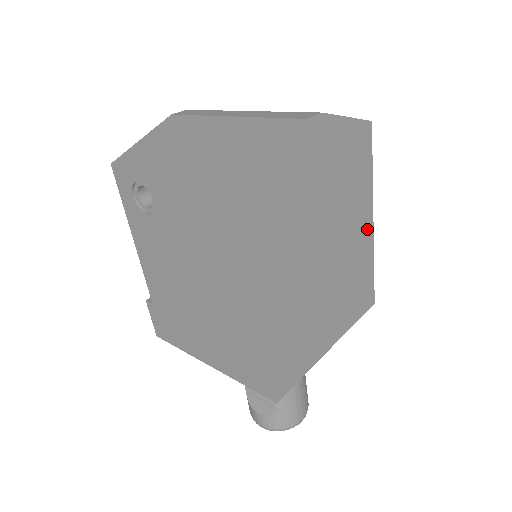
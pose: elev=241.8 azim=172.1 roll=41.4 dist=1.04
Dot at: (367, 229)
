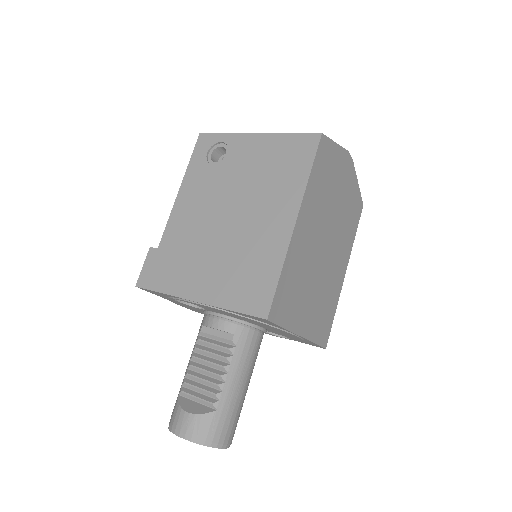
Dot at: (342, 274)
